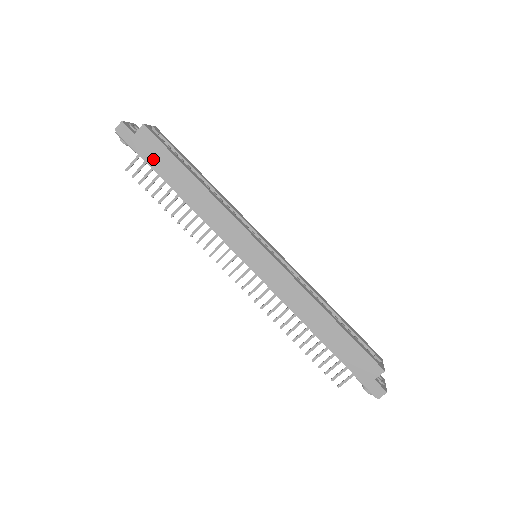
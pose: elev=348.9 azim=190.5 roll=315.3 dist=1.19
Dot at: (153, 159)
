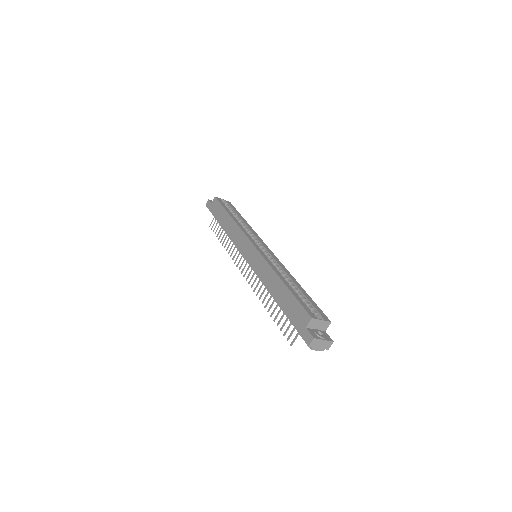
Dot at: (216, 213)
